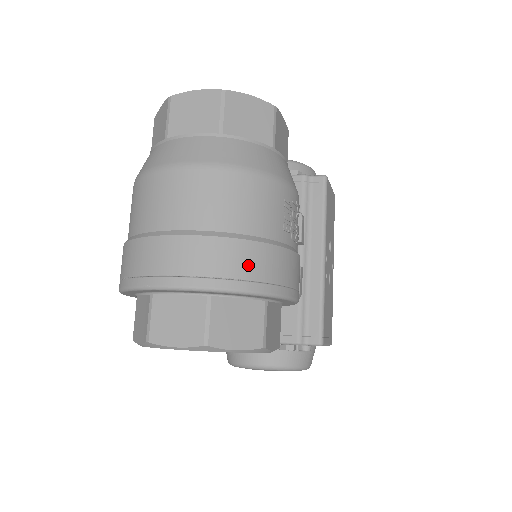
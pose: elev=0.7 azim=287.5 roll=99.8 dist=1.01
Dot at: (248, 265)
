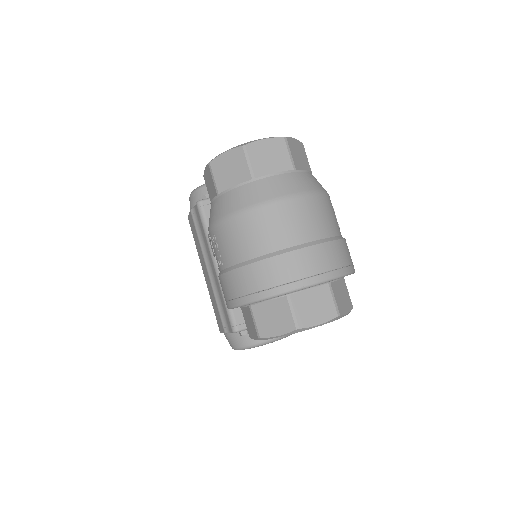
Dot at: (346, 255)
